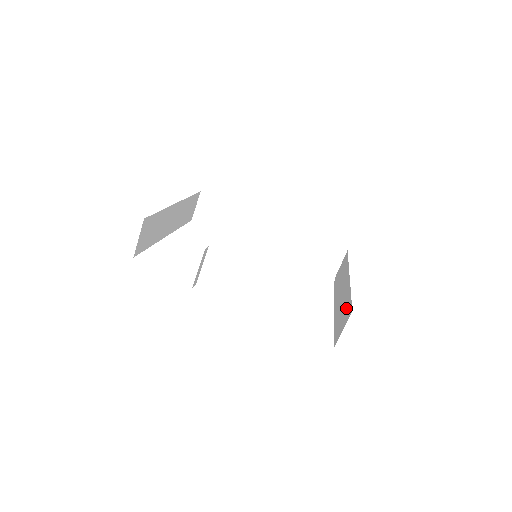
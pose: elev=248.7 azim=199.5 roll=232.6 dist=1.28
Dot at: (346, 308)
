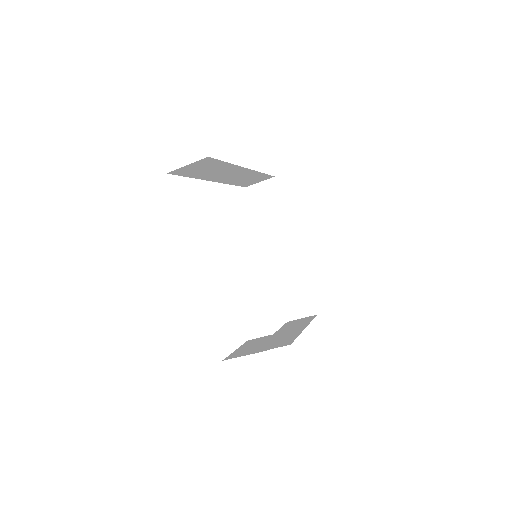
Dot at: (303, 296)
